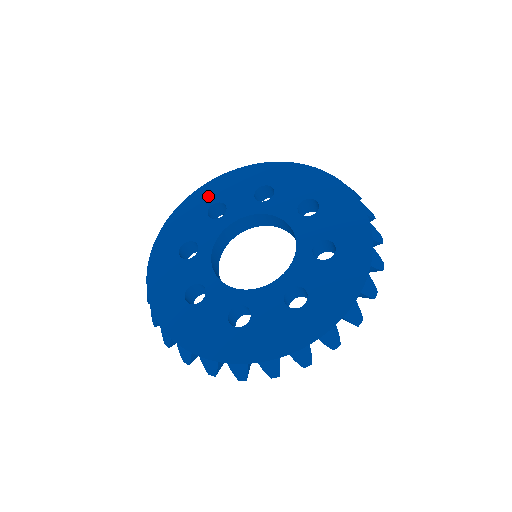
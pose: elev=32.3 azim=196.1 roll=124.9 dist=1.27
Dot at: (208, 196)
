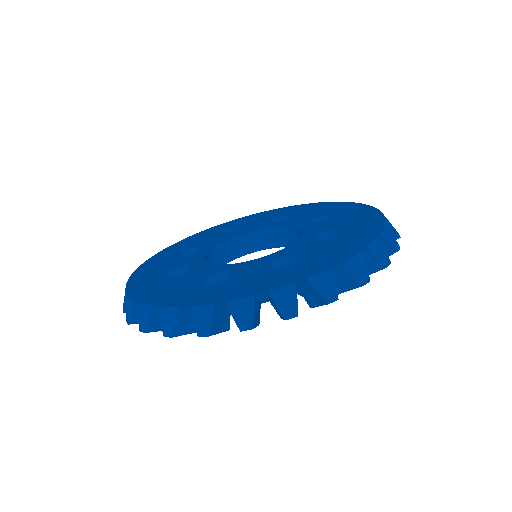
Dot at: (170, 252)
